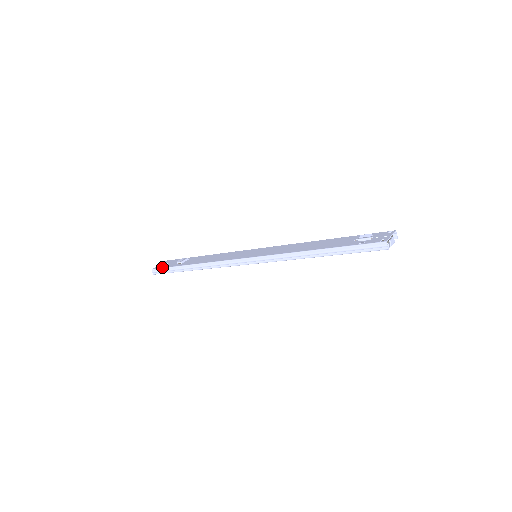
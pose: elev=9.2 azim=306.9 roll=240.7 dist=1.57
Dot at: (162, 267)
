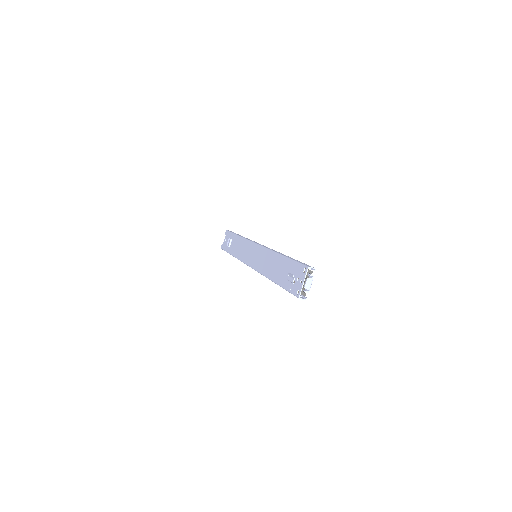
Dot at: (223, 249)
